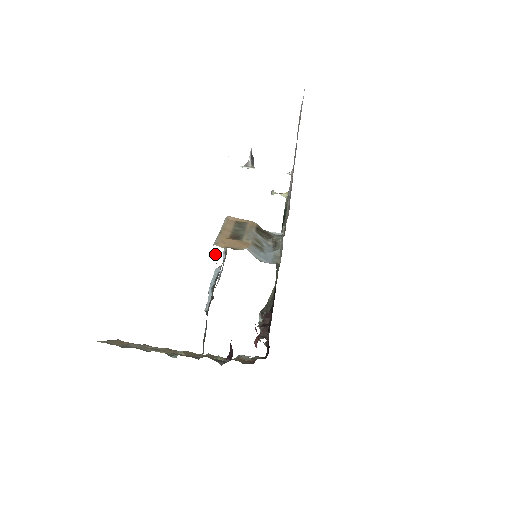
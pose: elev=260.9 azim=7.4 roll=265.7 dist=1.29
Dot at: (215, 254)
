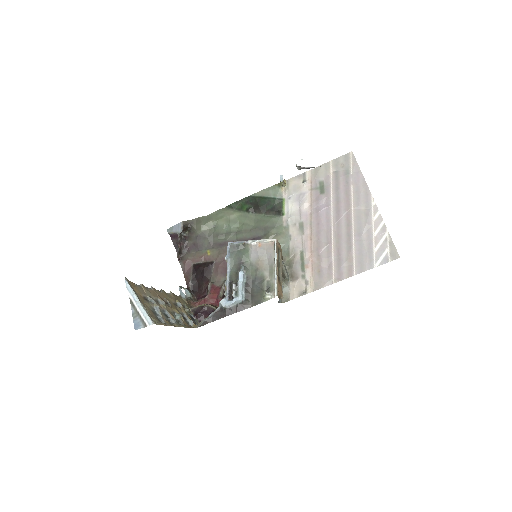
Dot at: (271, 298)
